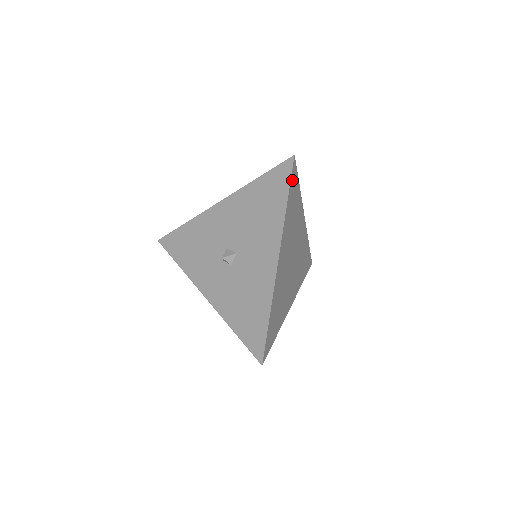
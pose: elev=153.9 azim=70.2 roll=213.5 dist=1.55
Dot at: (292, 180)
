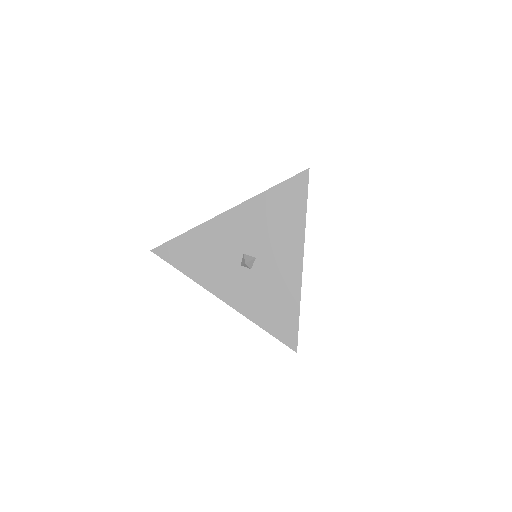
Dot at: (306, 190)
